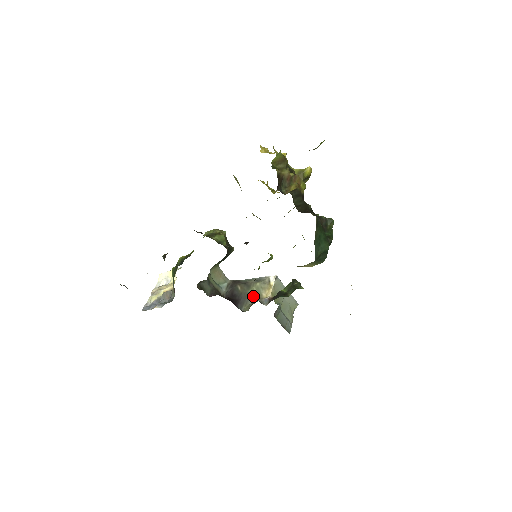
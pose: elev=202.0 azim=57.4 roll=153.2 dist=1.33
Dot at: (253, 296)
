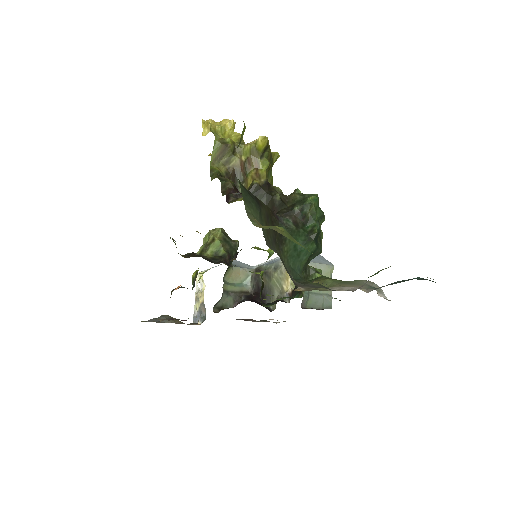
Dot at: (276, 289)
